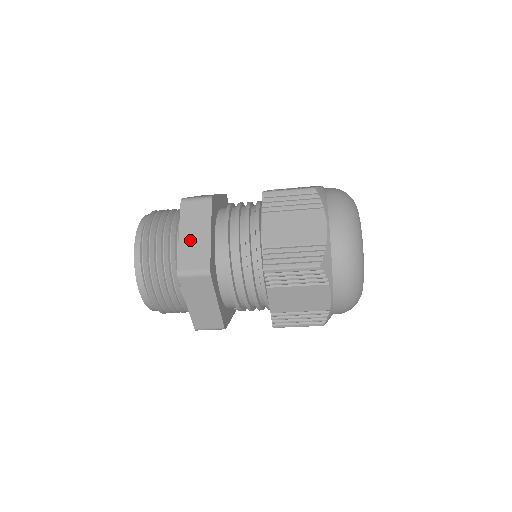
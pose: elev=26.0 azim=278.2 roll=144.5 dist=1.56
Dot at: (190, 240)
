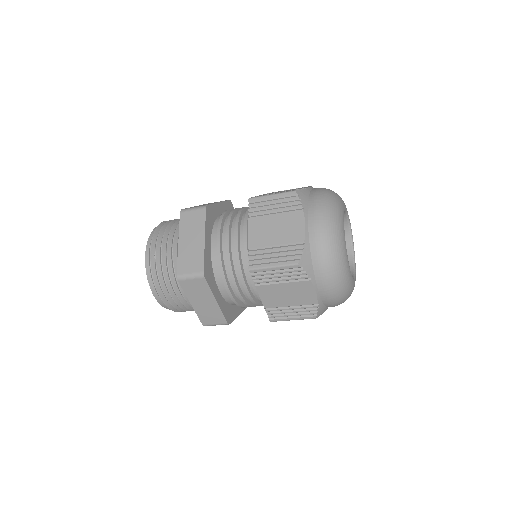
Dot at: (202, 307)
